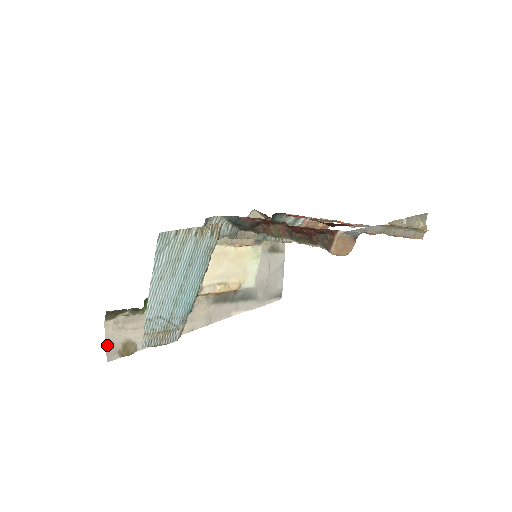
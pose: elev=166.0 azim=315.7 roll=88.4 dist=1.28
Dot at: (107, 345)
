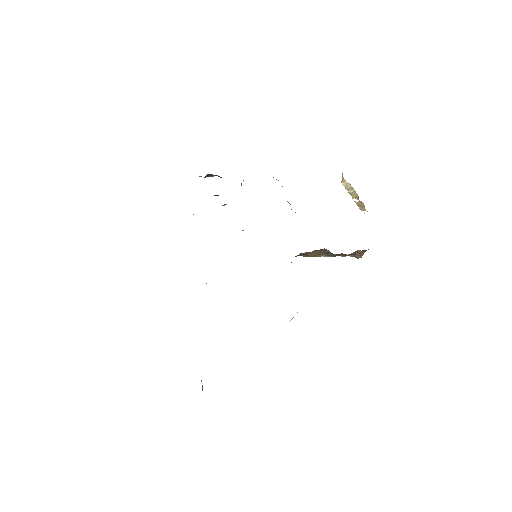
Dot at: occluded
